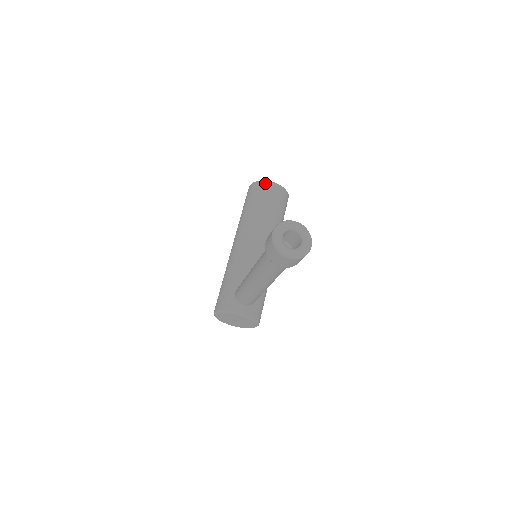
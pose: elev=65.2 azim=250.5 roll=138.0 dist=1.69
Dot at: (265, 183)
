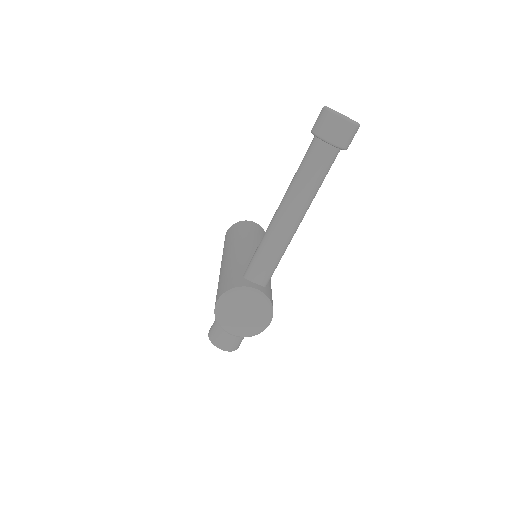
Dot at: (246, 221)
